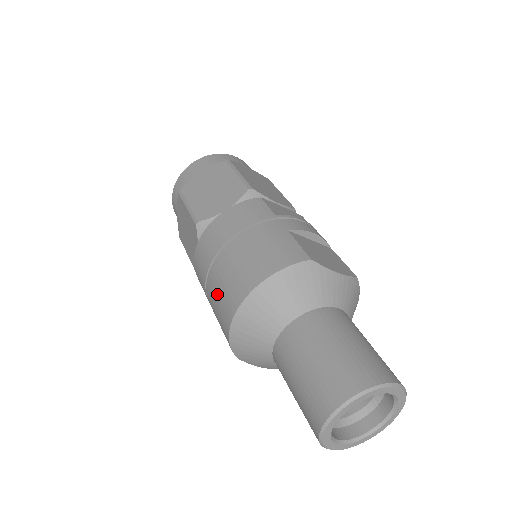
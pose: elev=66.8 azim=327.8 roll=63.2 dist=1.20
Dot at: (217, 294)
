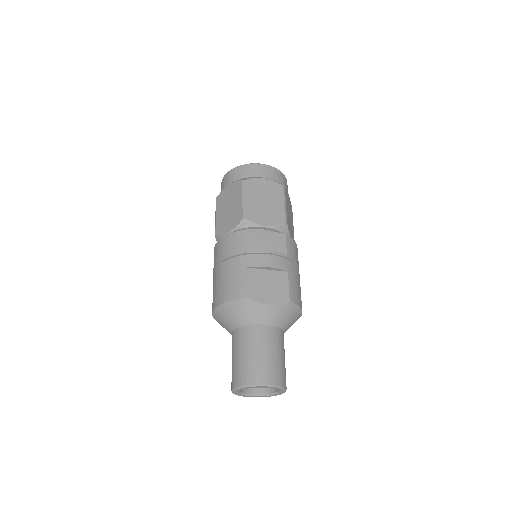
Dot at: occluded
